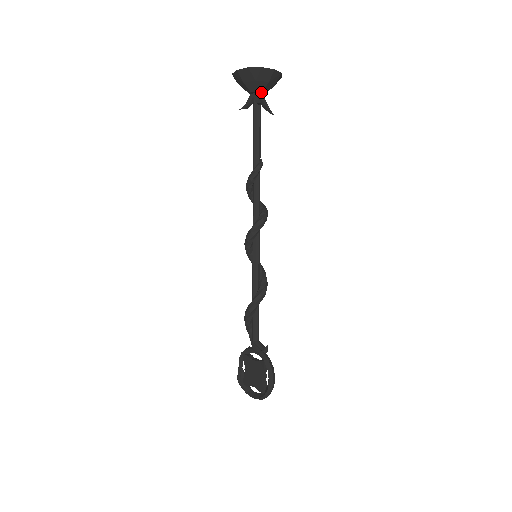
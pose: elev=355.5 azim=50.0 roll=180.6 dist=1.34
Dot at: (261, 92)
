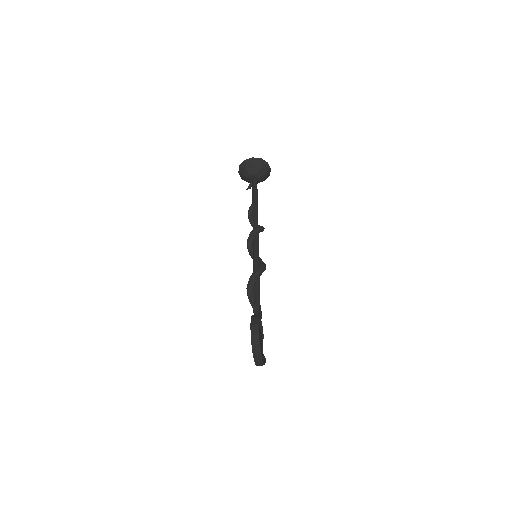
Dot at: (254, 174)
